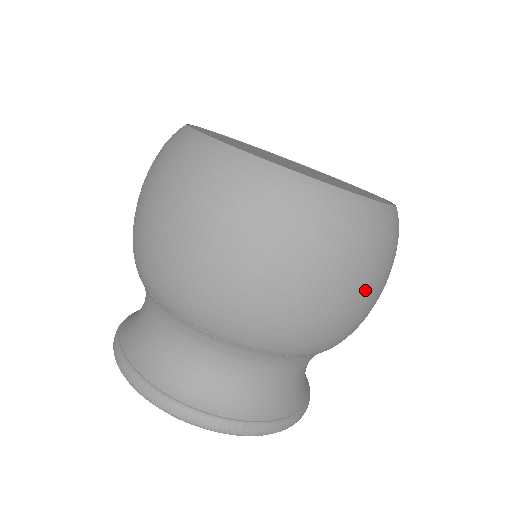
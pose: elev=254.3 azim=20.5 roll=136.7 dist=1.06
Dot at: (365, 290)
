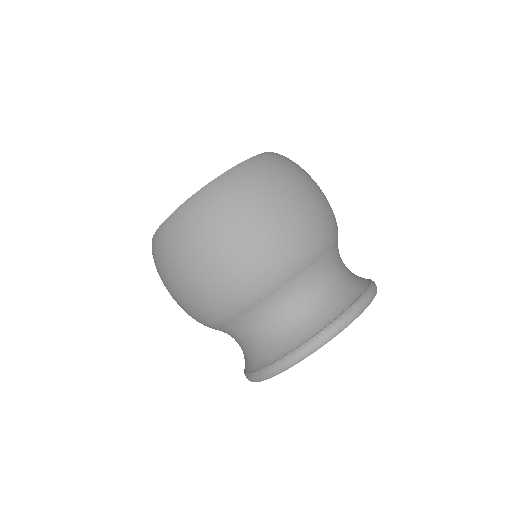
Dot at: (298, 192)
